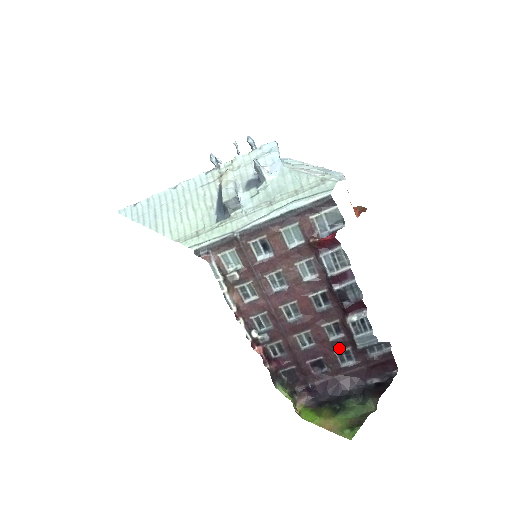
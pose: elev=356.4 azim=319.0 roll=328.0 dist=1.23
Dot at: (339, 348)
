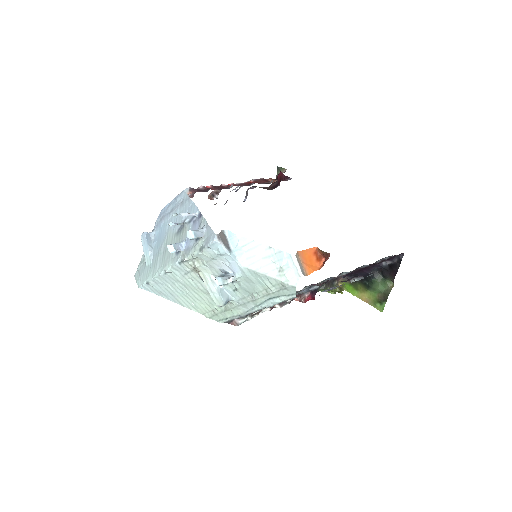
Dot at: occluded
